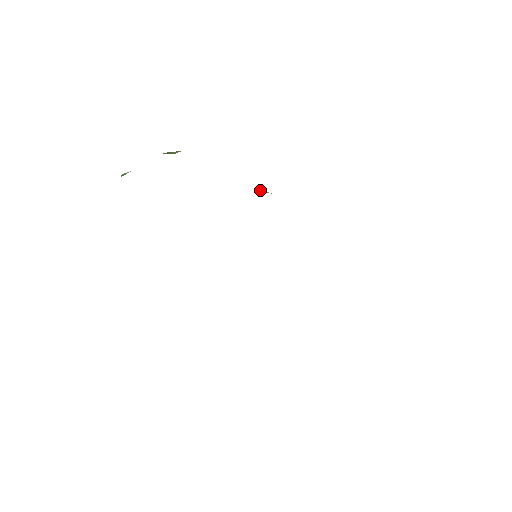
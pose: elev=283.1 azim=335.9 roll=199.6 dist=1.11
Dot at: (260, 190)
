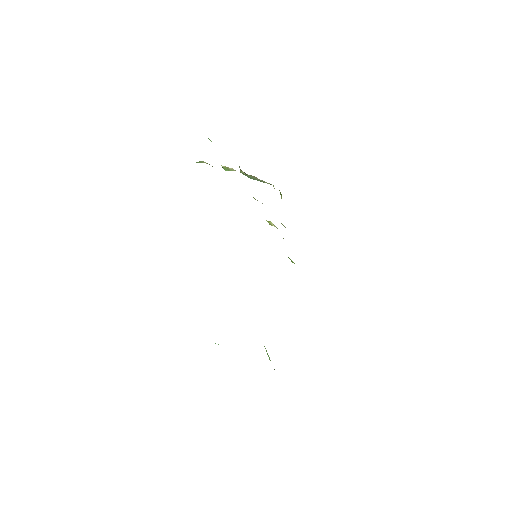
Dot at: occluded
